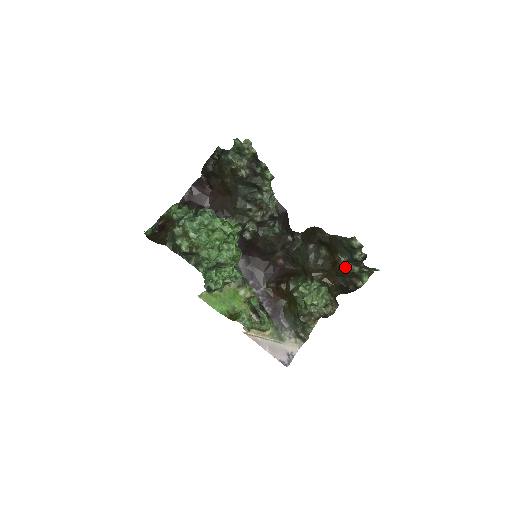
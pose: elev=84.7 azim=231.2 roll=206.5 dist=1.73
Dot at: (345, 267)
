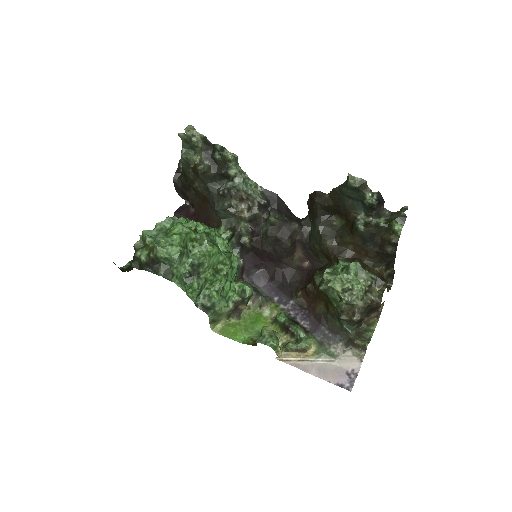
Dot at: (365, 224)
